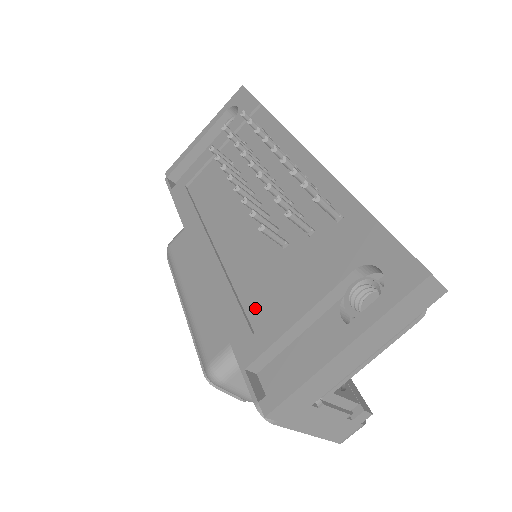
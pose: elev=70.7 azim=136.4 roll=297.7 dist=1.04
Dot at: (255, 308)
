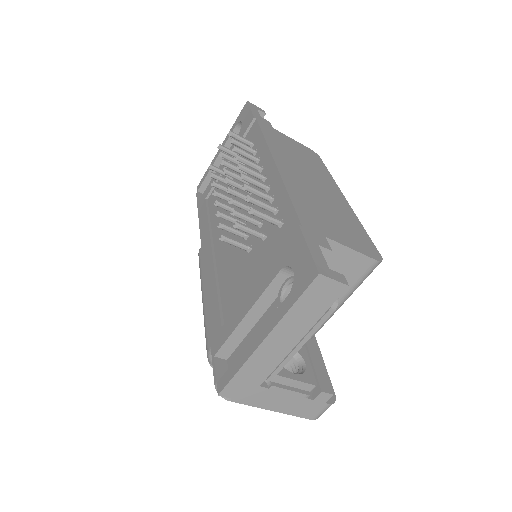
Dot at: (227, 305)
